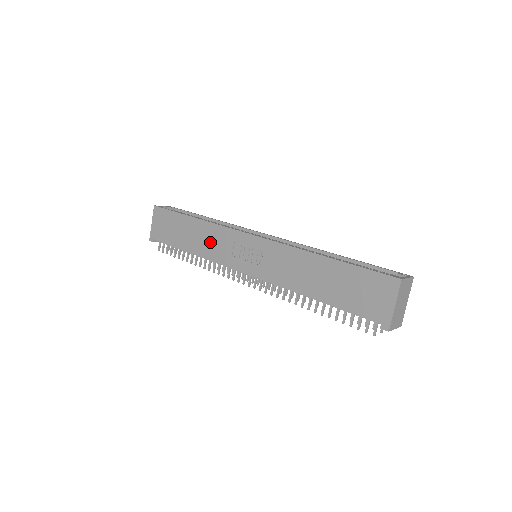
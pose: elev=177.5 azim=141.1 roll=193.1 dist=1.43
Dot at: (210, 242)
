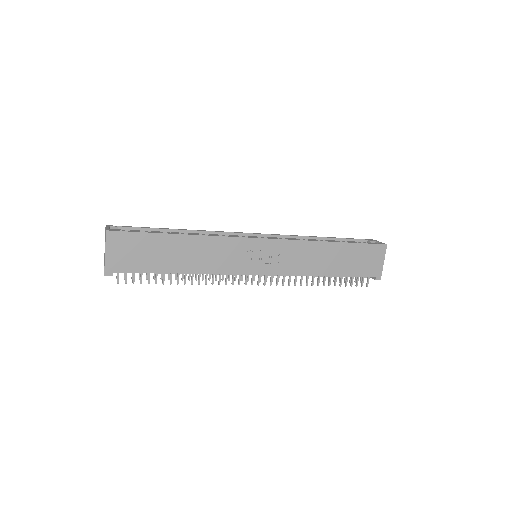
Dot at: (211, 256)
